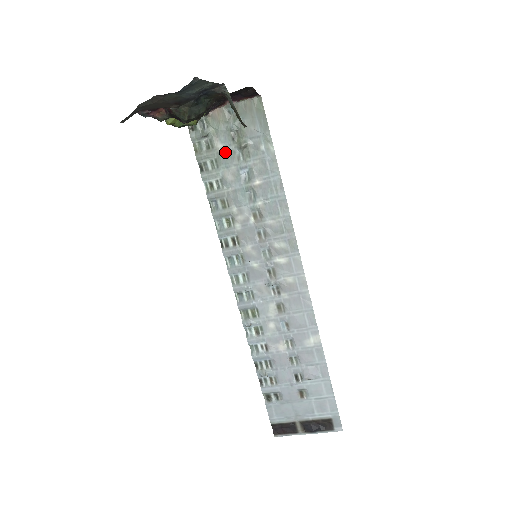
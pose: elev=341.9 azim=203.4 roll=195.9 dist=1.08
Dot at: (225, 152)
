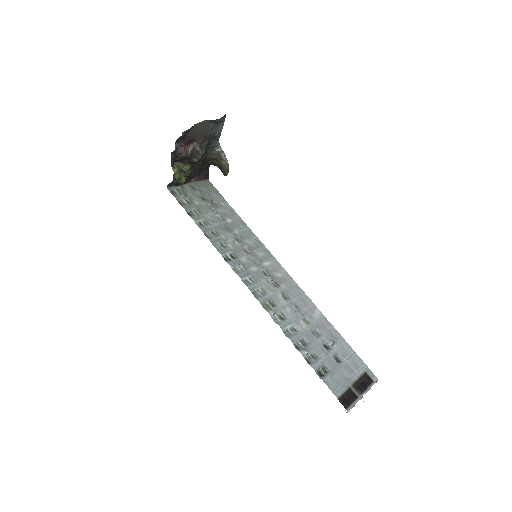
Dot at: (201, 205)
